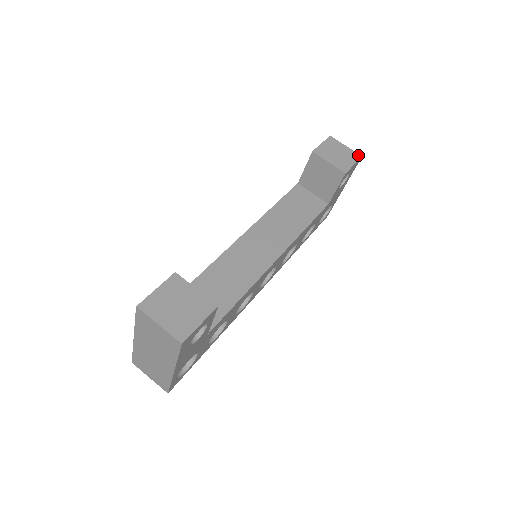
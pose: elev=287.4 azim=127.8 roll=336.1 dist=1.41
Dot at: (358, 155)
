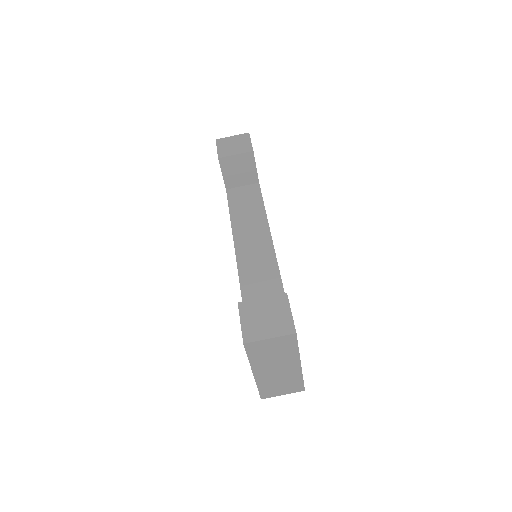
Dot at: (246, 134)
